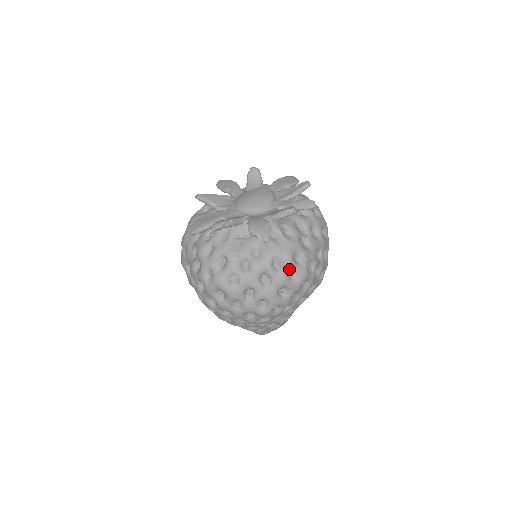
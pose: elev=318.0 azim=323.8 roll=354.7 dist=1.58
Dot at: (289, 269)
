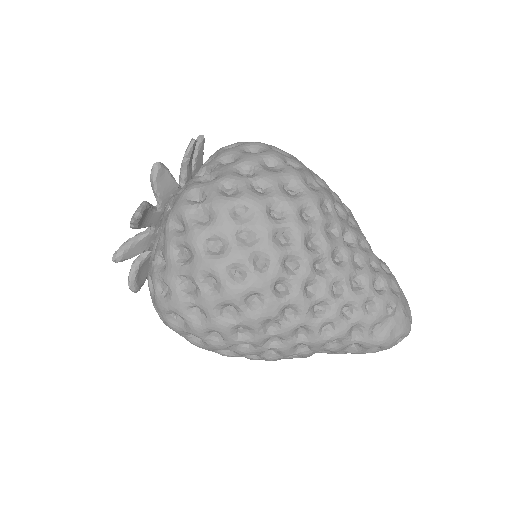
Dot at: (193, 216)
